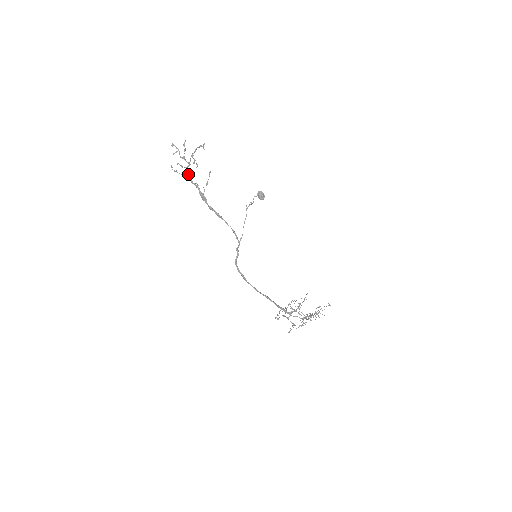
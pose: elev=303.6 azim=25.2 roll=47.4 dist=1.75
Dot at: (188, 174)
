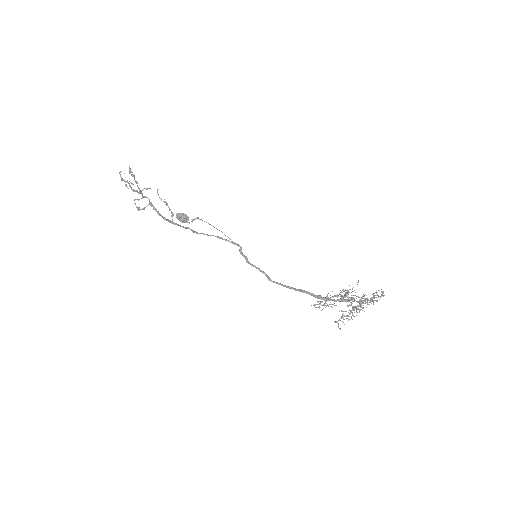
Dot at: (149, 202)
